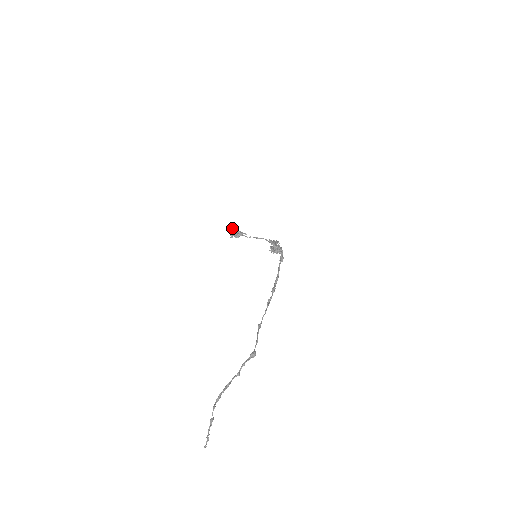
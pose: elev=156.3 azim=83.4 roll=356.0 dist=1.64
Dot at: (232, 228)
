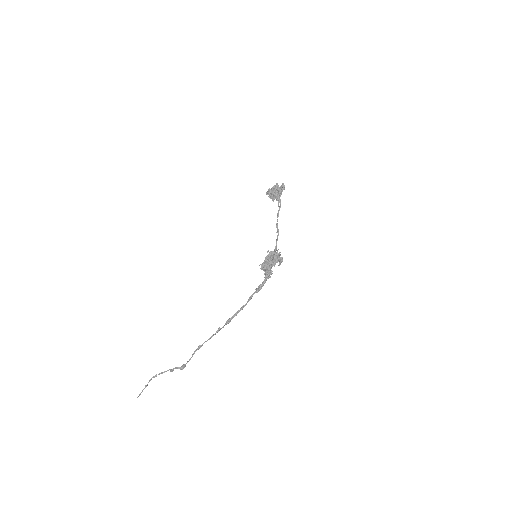
Dot at: (269, 189)
